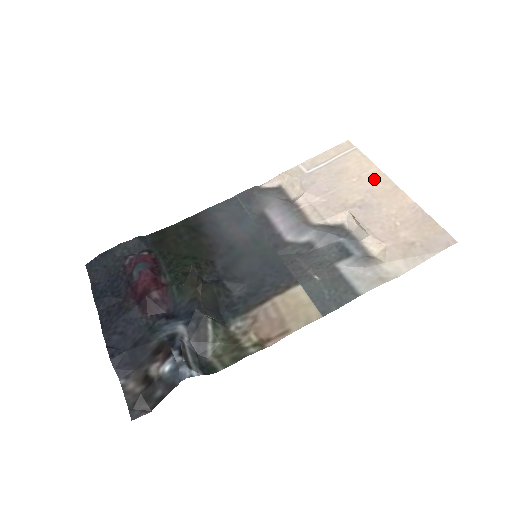
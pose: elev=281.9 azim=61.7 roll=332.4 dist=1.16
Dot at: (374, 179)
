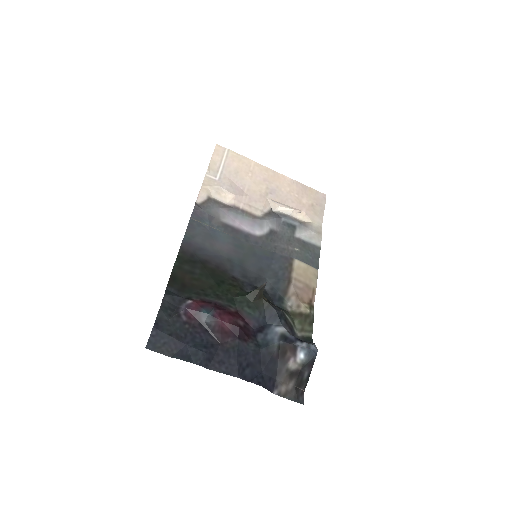
Dot at: (260, 170)
